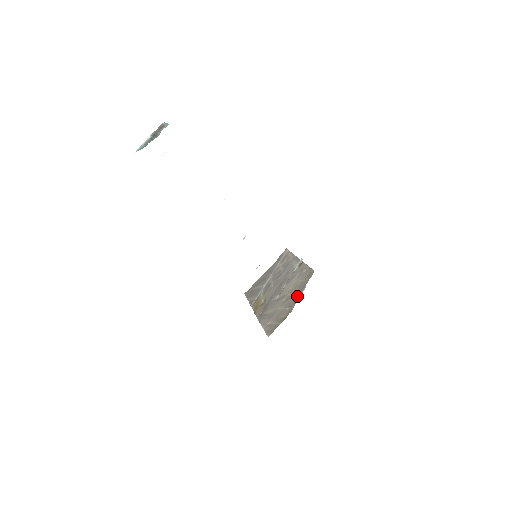
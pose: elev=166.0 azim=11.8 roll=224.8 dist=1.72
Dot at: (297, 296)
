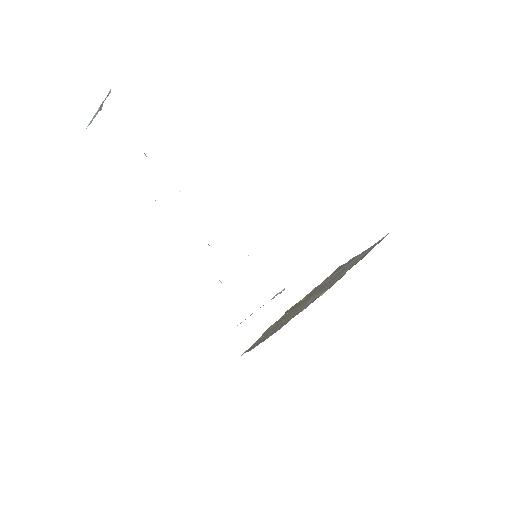
Dot at: (278, 329)
